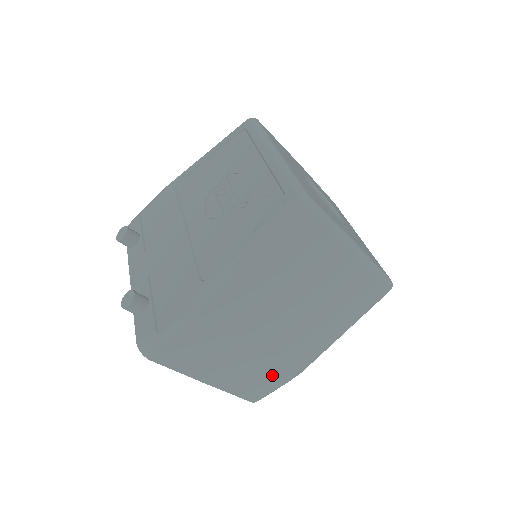
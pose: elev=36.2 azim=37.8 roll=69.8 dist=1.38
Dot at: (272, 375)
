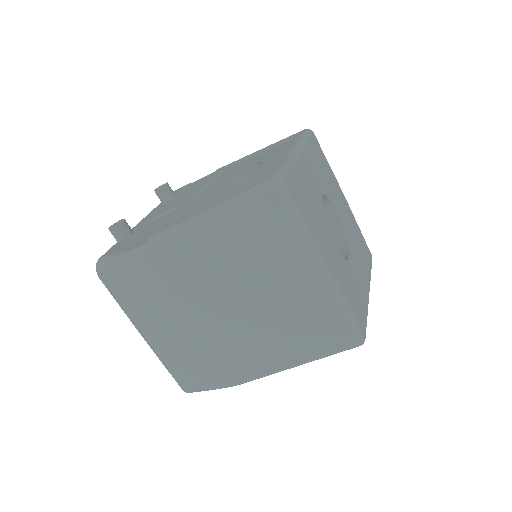
Dot at: (206, 368)
